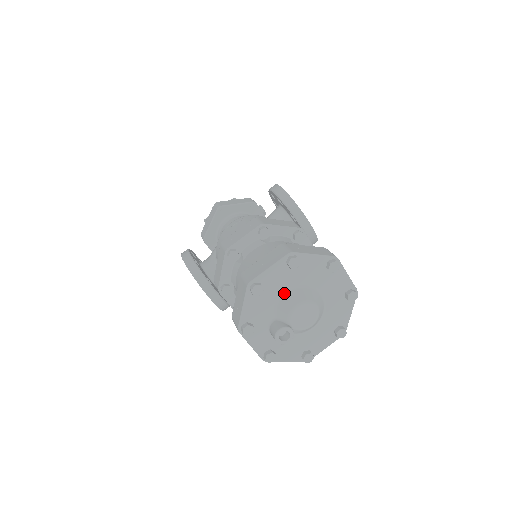
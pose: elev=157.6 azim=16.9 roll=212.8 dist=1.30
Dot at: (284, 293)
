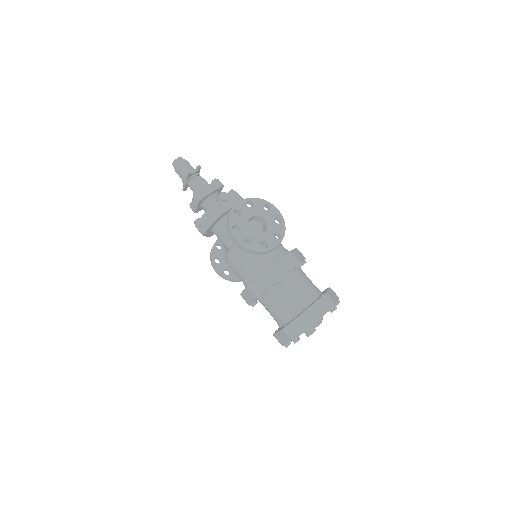
Dot at: occluded
